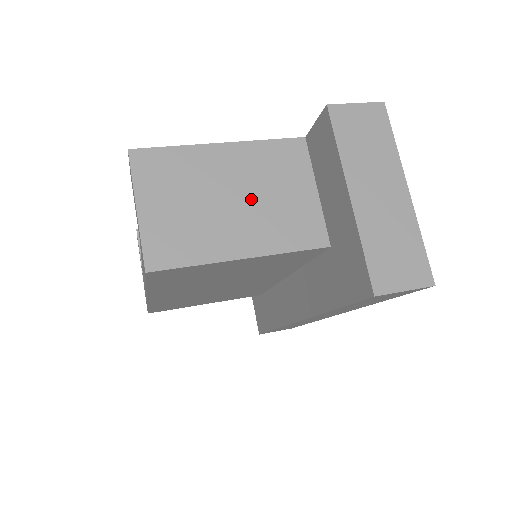
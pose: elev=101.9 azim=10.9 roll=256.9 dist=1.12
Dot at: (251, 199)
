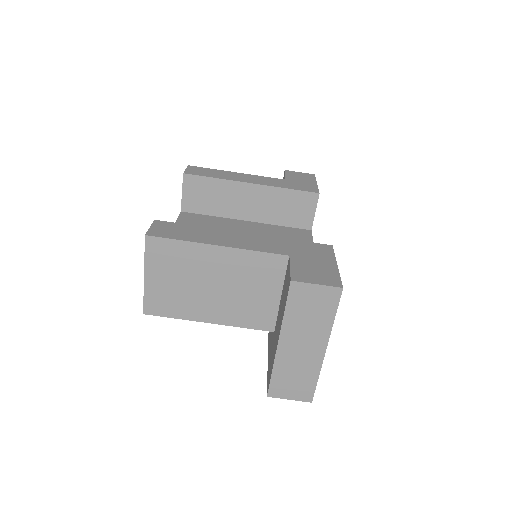
Dot at: (227, 289)
